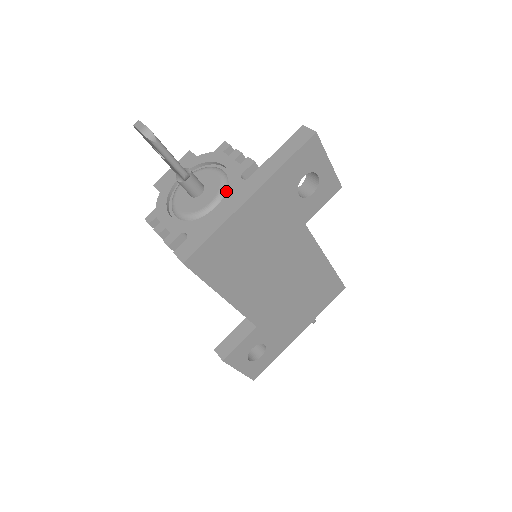
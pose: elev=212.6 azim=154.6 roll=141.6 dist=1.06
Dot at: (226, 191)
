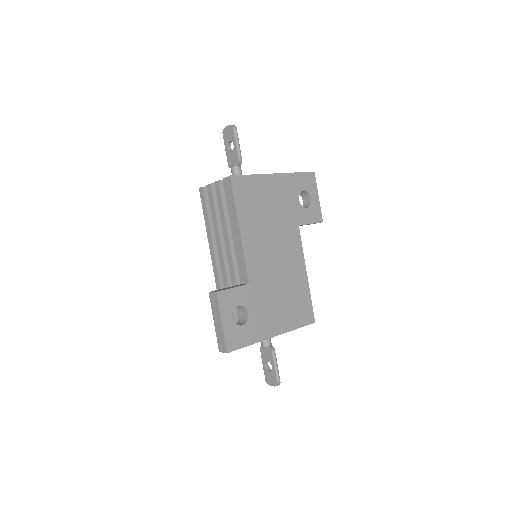
Dot at: occluded
